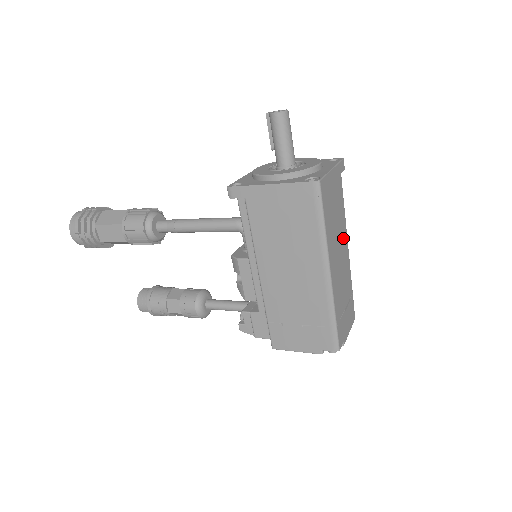
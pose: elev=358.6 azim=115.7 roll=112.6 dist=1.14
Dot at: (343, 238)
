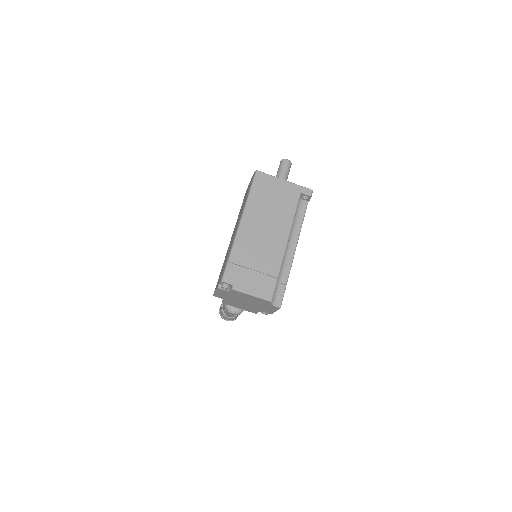
Dot at: (280, 228)
